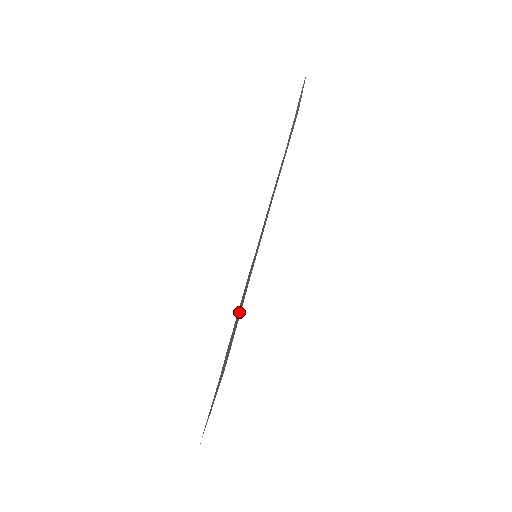
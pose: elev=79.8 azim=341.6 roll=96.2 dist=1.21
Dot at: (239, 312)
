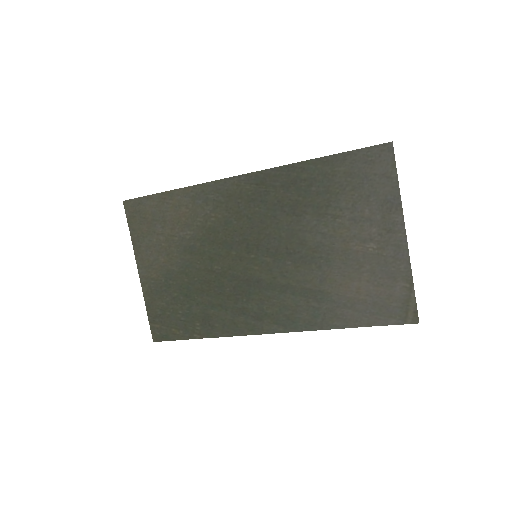
Dot at: (220, 287)
